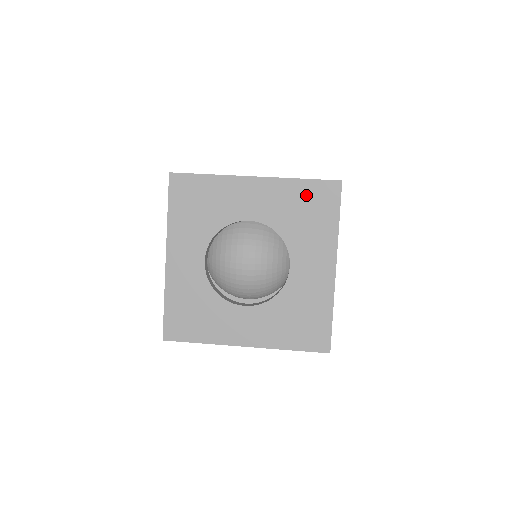
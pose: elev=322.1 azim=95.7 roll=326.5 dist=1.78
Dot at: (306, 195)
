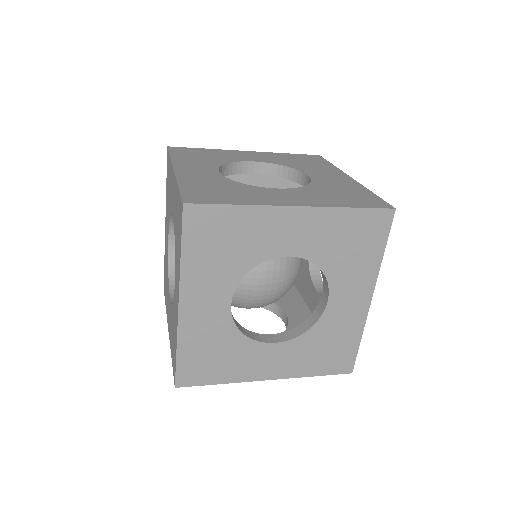
Dot at: (296, 157)
